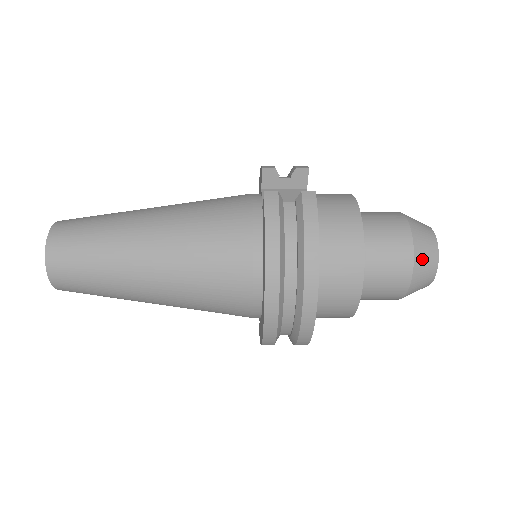
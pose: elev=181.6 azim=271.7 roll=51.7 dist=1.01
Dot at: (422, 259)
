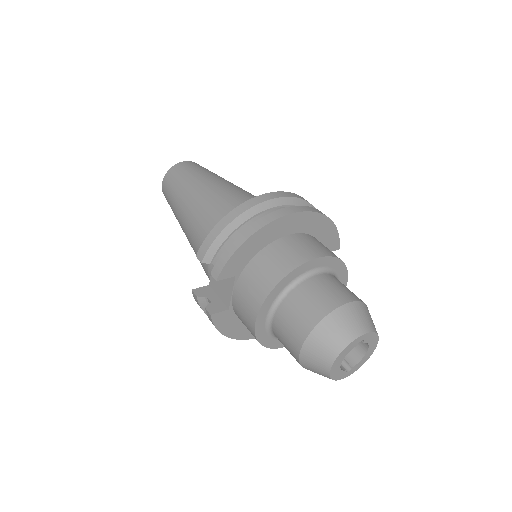
Dot at: occluded
